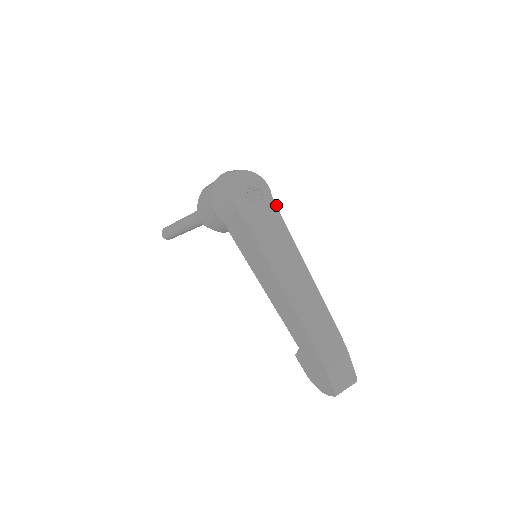
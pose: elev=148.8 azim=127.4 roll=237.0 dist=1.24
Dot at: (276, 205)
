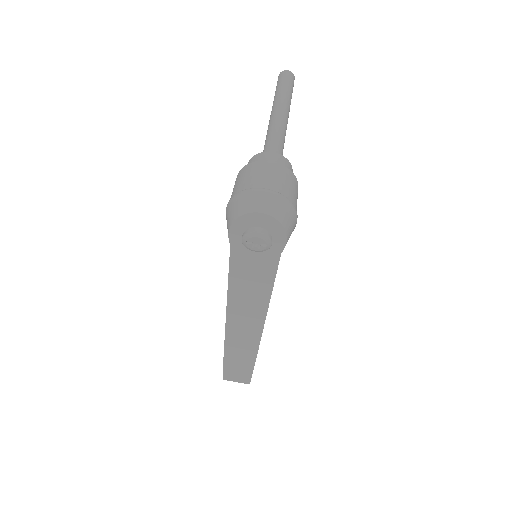
Dot at: occluded
